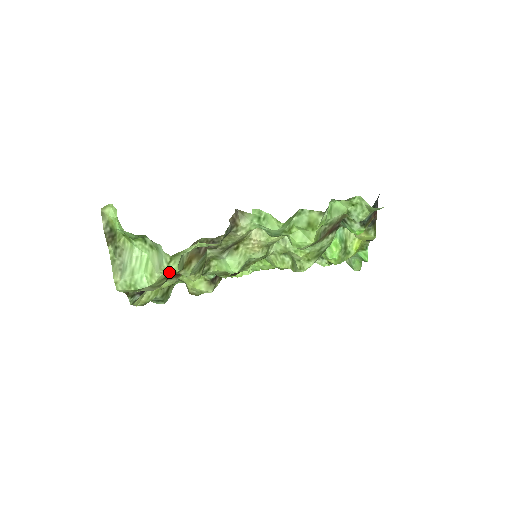
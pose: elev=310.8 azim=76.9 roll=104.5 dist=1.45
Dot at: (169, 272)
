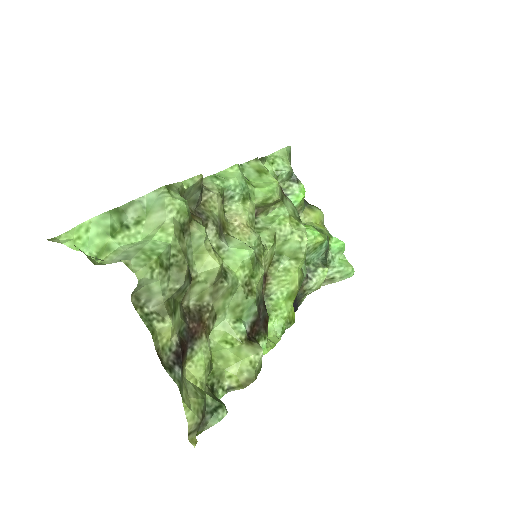
Dot at: (178, 201)
